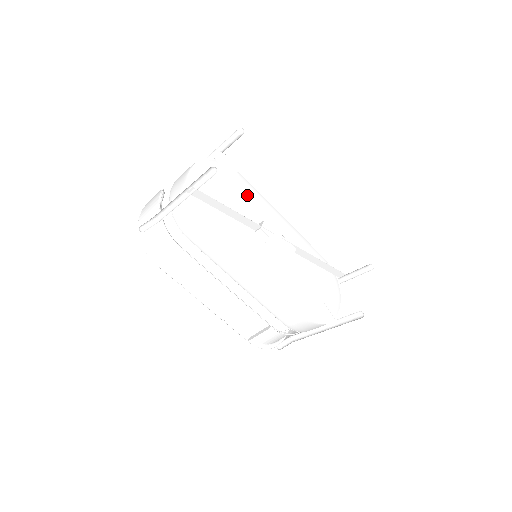
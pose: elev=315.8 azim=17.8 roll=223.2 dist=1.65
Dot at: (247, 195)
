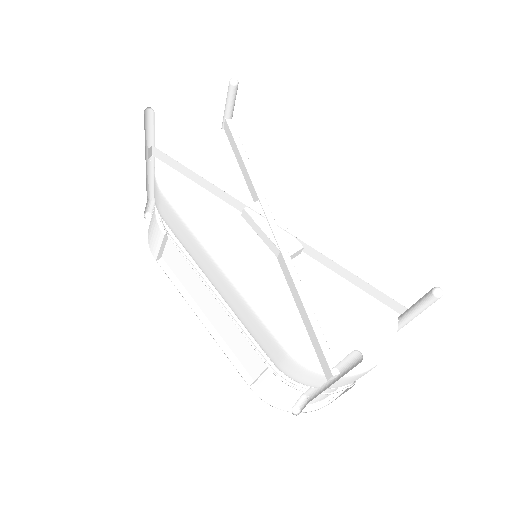
Dot at: (245, 168)
